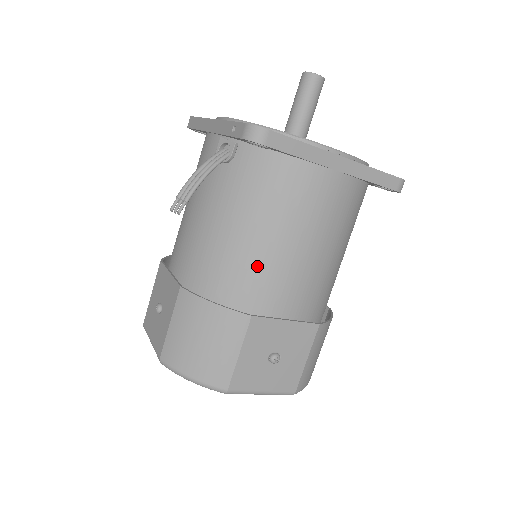
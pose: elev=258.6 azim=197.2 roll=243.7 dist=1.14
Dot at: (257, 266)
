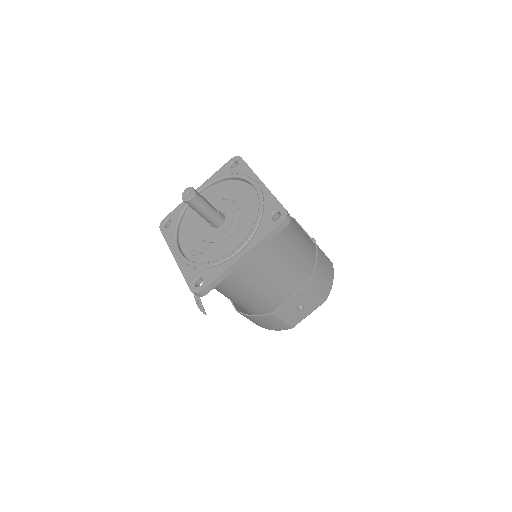
Dot at: (255, 300)
